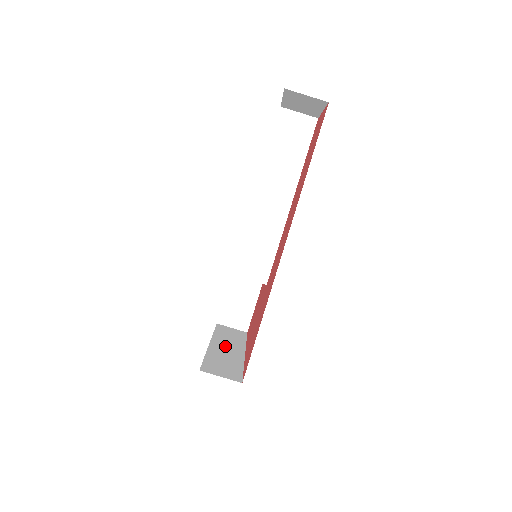
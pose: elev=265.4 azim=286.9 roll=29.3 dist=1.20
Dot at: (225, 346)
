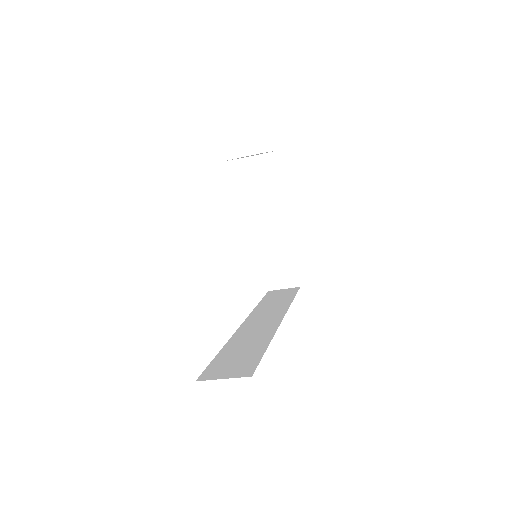
Dot at: (269, 221)
